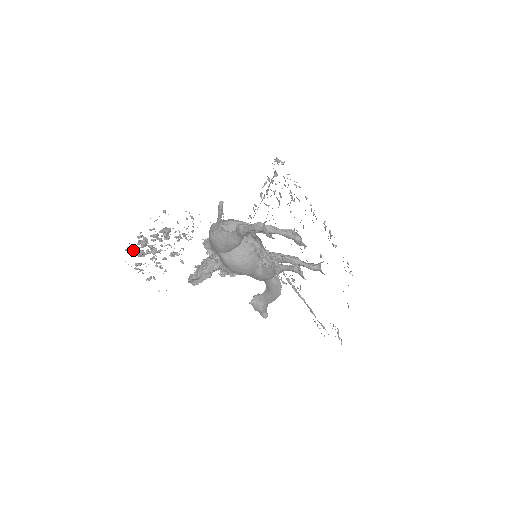
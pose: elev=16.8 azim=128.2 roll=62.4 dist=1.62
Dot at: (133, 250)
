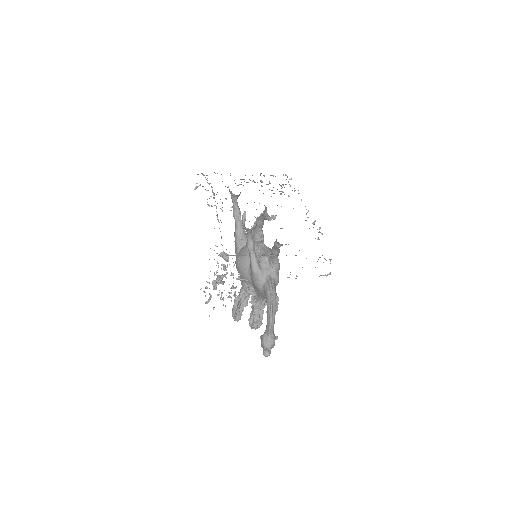
Dot at: occluded
